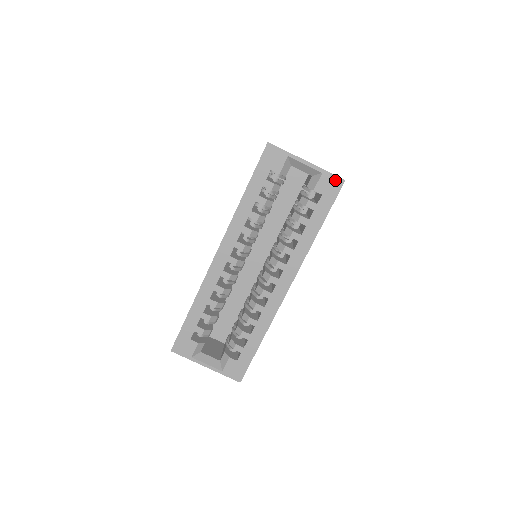
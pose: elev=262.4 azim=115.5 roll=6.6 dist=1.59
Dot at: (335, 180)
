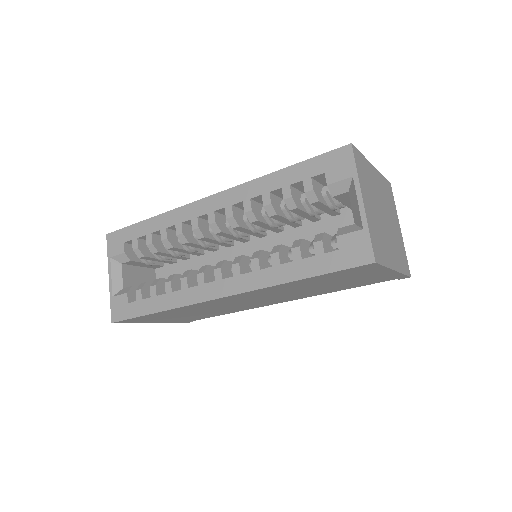
Dot at: (366, 250)
